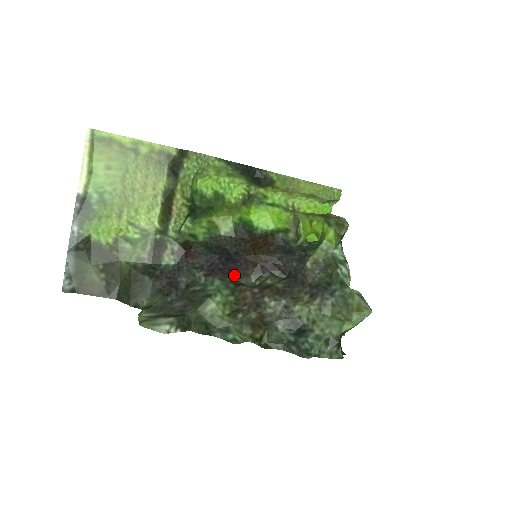
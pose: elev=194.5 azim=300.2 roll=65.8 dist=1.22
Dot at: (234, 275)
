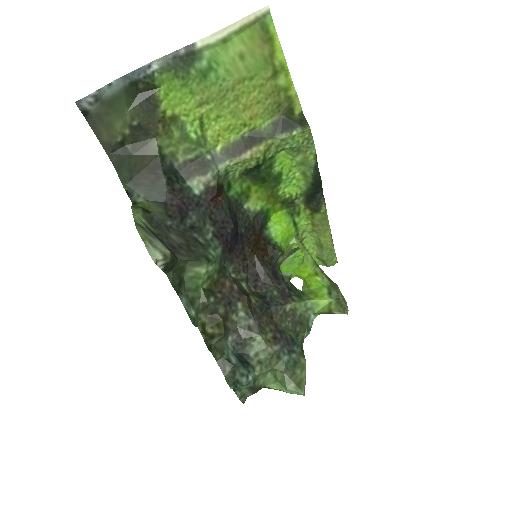
Dot at: (228, 254)
